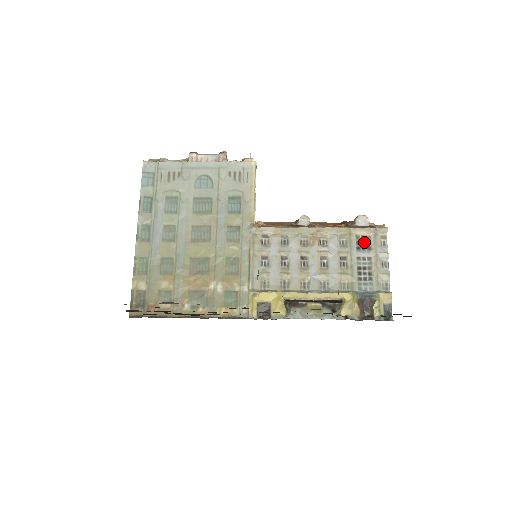
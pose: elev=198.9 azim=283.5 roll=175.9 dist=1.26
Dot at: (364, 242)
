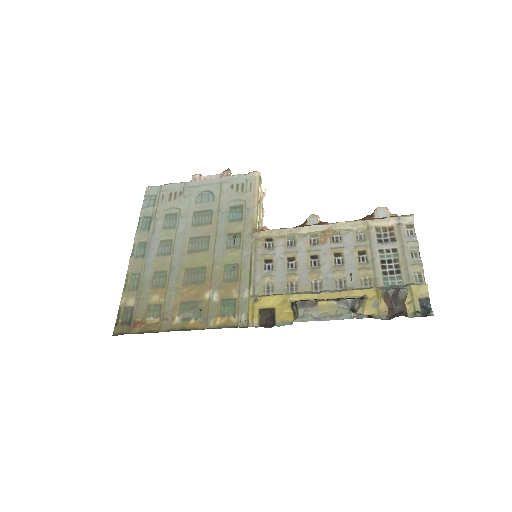
Dot at: (386, 234)
